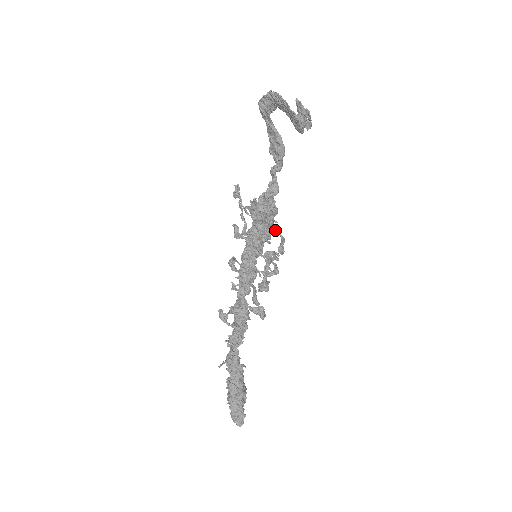
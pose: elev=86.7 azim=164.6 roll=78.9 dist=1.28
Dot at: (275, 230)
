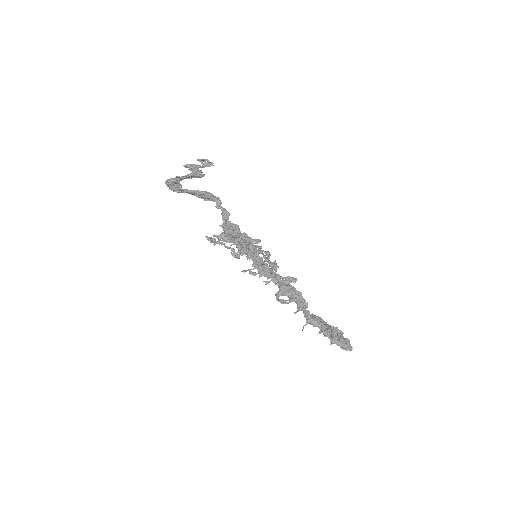
Dot at: occluded
